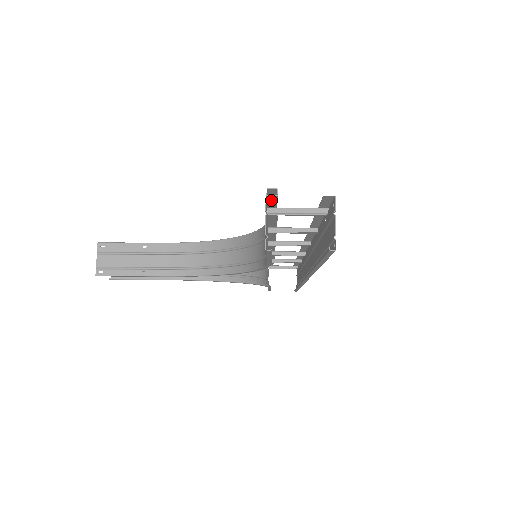
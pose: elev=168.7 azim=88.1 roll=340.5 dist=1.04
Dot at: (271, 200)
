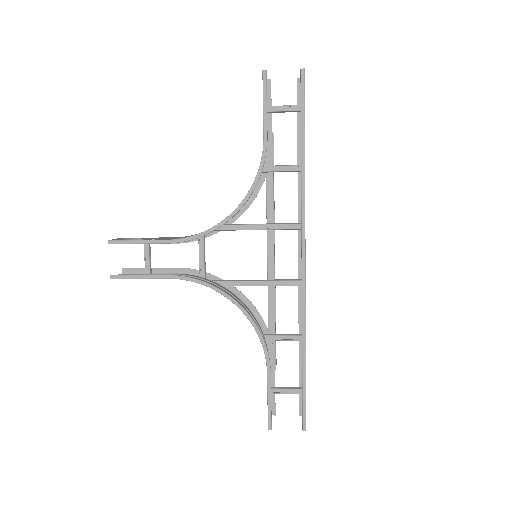
Dot at: (268, 89)
